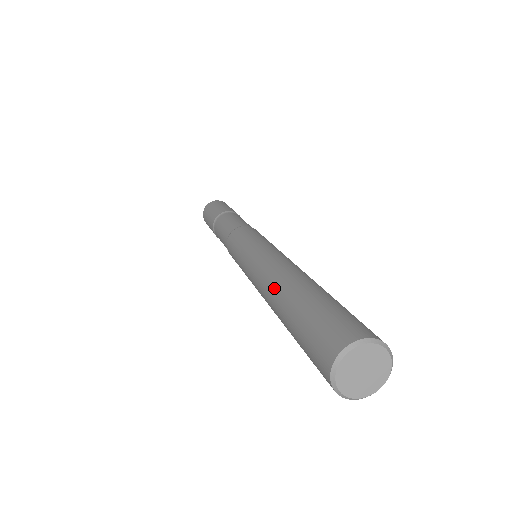
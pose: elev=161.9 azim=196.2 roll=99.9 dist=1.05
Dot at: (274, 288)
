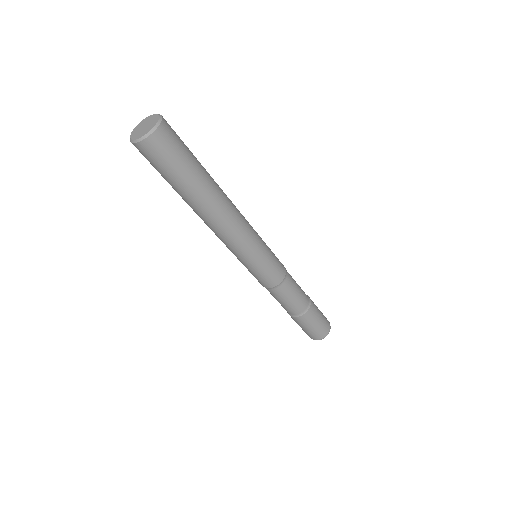
Dot at: occluded
